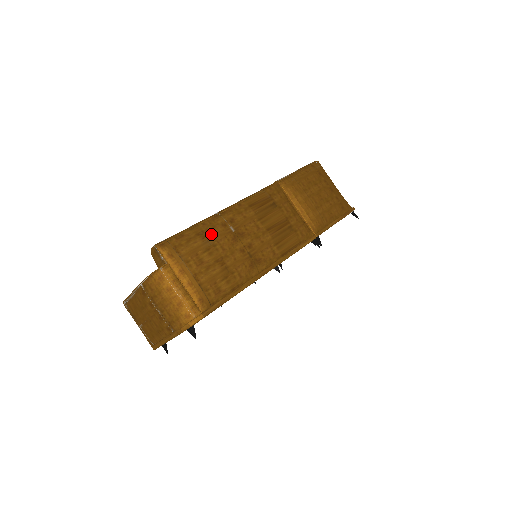
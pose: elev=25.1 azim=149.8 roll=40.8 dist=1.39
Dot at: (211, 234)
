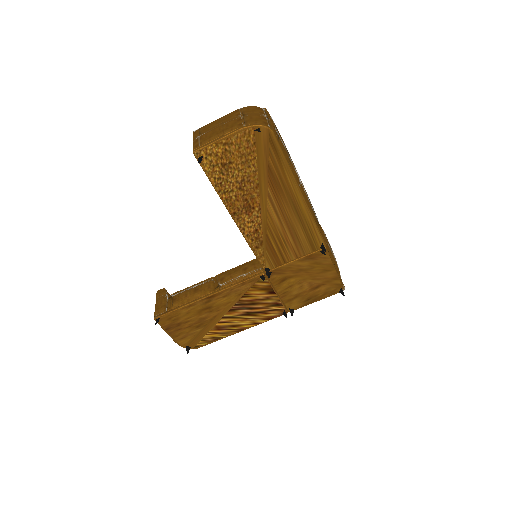
Dot at: occluded
